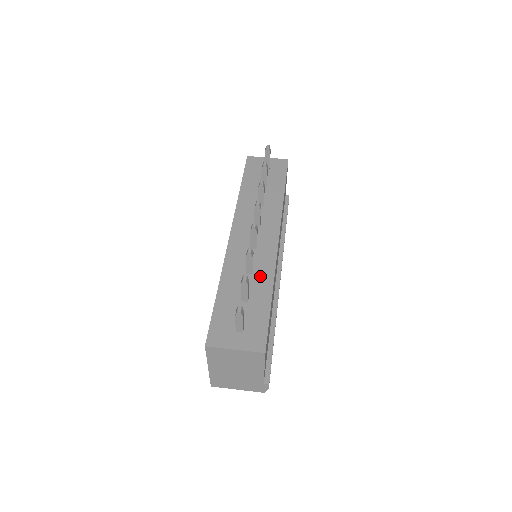
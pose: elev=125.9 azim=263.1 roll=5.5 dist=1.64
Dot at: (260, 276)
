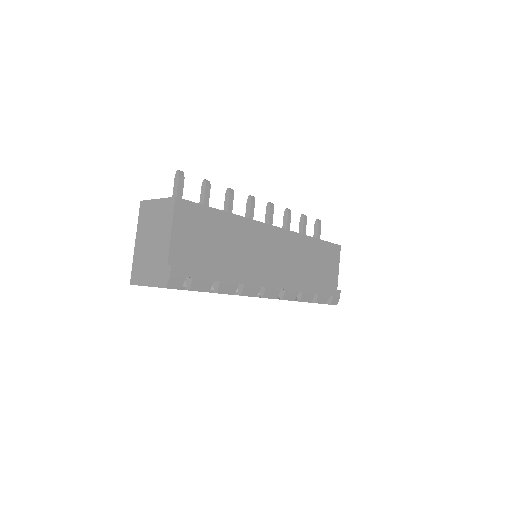
Dot at: occluded
